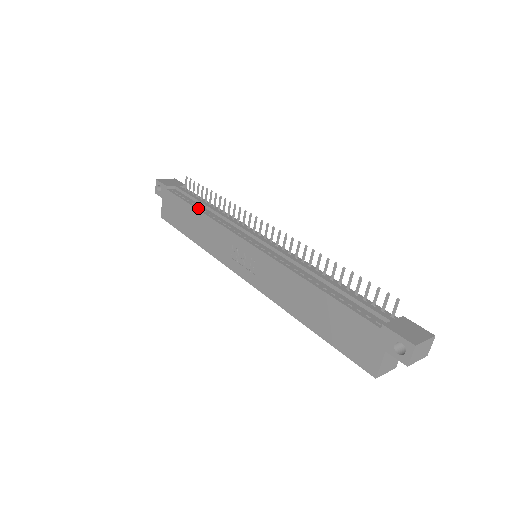
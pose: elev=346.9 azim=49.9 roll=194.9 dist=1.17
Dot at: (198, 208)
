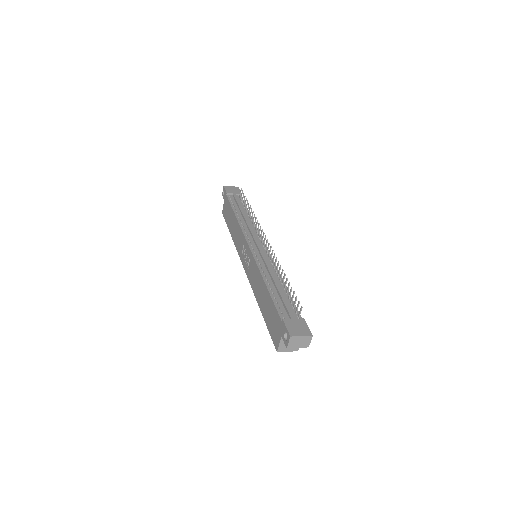
Dot at: (236, 214)
